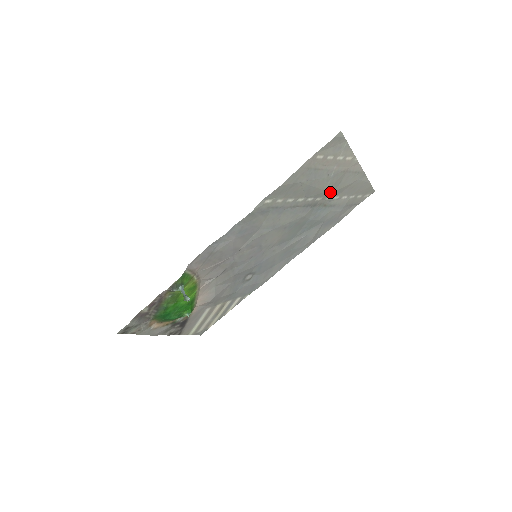
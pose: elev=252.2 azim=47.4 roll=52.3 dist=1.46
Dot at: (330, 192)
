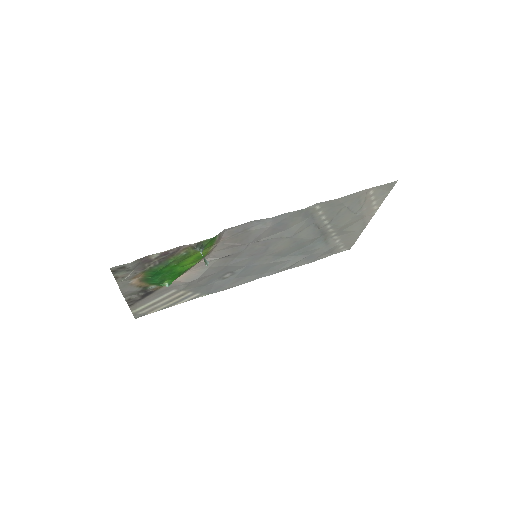
Dot at: (341, 229)
